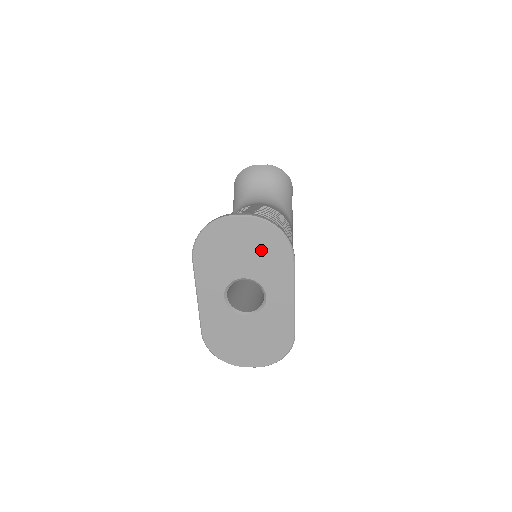
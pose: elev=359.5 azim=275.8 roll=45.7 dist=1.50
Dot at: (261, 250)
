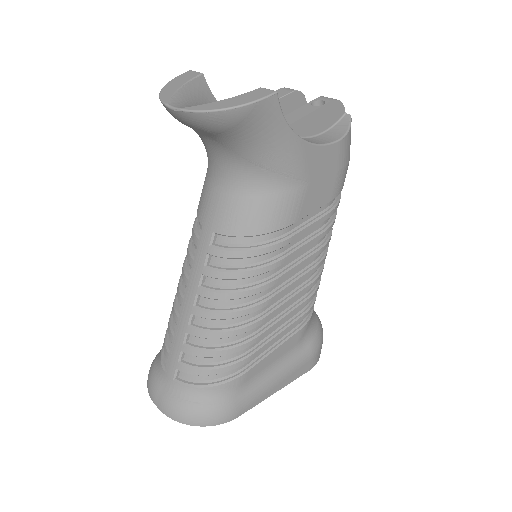
Dot at: occluded
